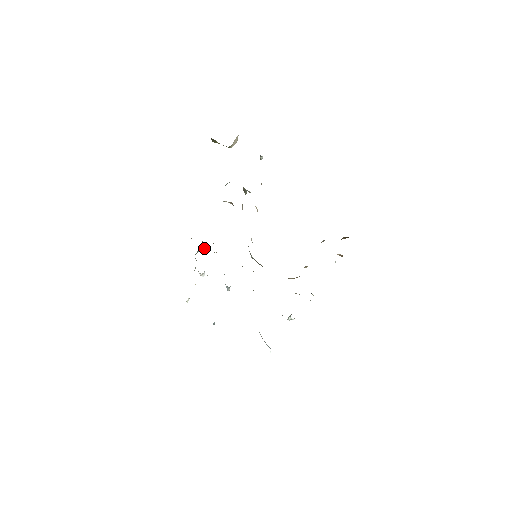
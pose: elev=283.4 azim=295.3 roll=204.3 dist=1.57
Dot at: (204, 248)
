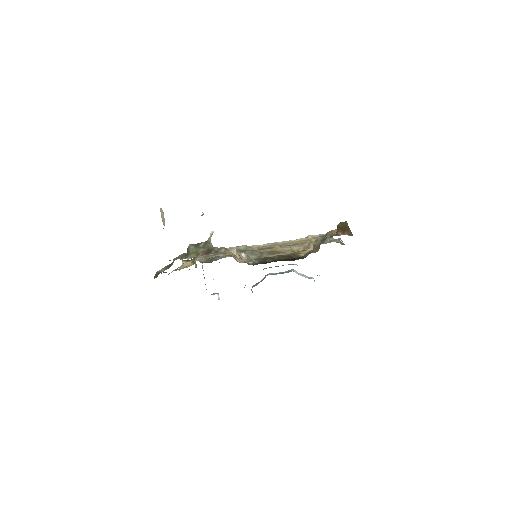
Dot at: occluded
